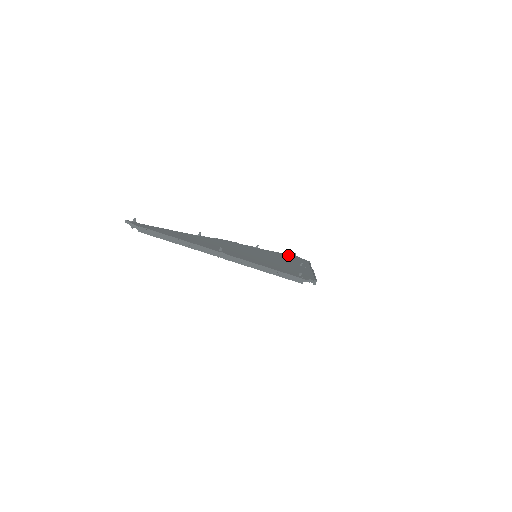
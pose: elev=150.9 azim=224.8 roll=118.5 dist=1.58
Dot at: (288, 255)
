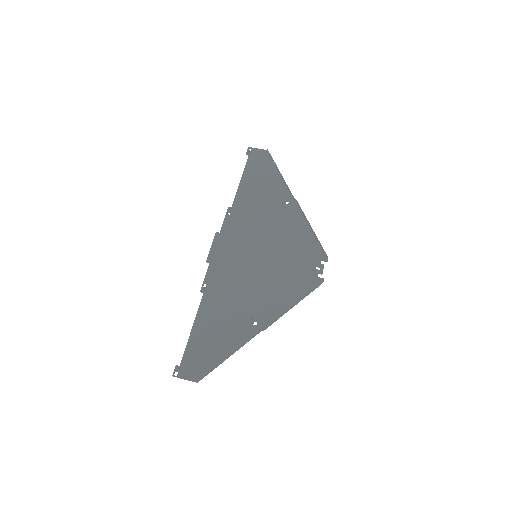
Dot at: (249, 169)
